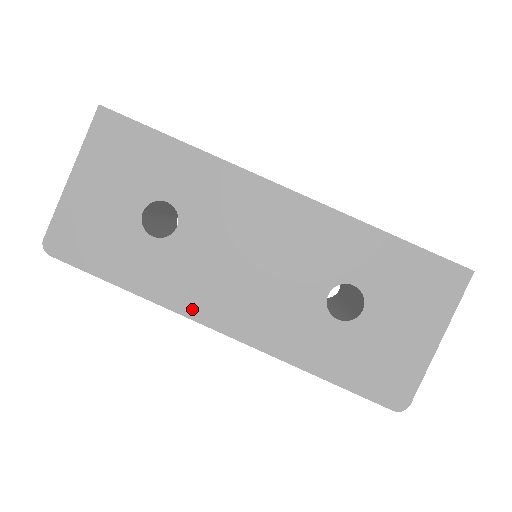
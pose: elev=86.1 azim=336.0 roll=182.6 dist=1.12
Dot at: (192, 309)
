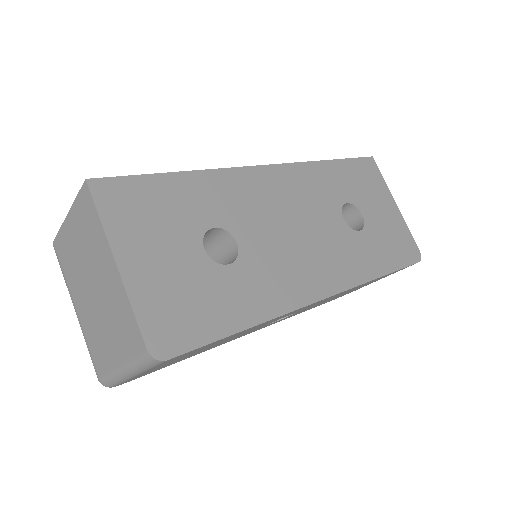
Dot at: (299, 298)
